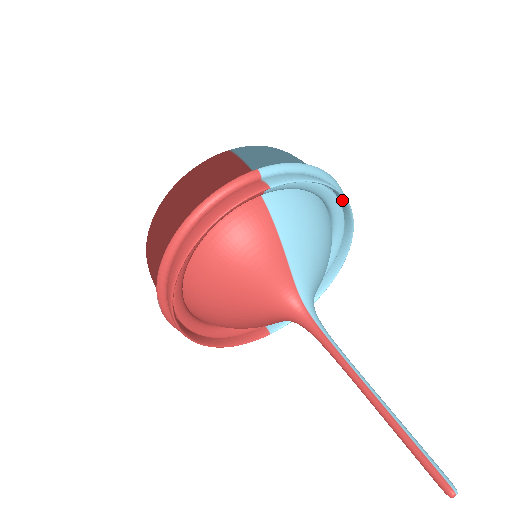
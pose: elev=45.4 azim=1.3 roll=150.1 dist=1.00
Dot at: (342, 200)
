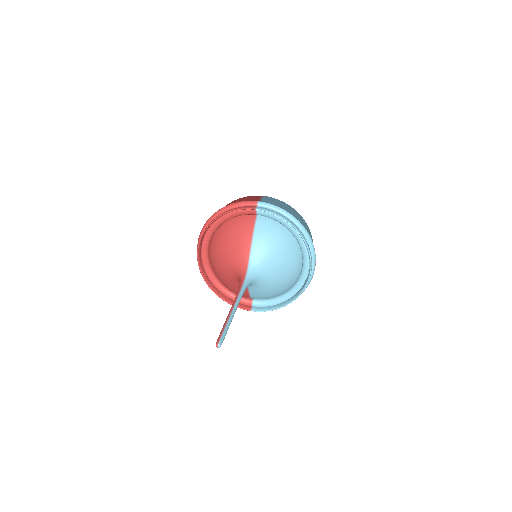
Dot at: (304, 241)
